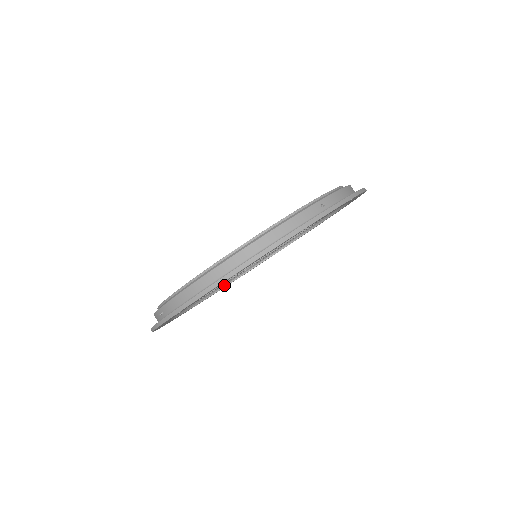
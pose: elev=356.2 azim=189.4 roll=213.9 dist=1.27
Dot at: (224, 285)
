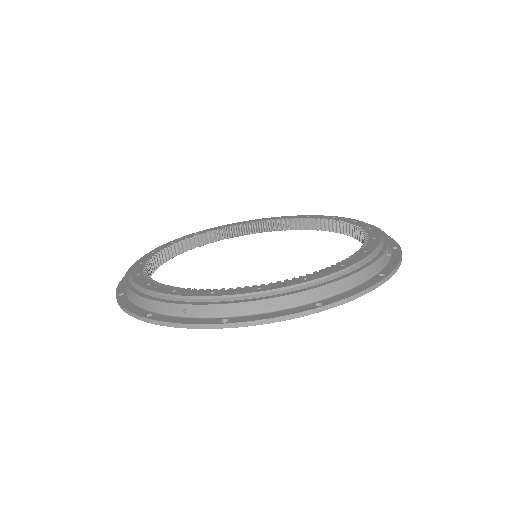
Dot at: occluded
